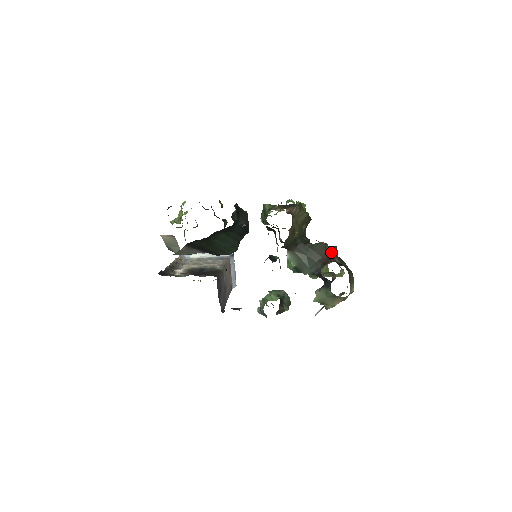
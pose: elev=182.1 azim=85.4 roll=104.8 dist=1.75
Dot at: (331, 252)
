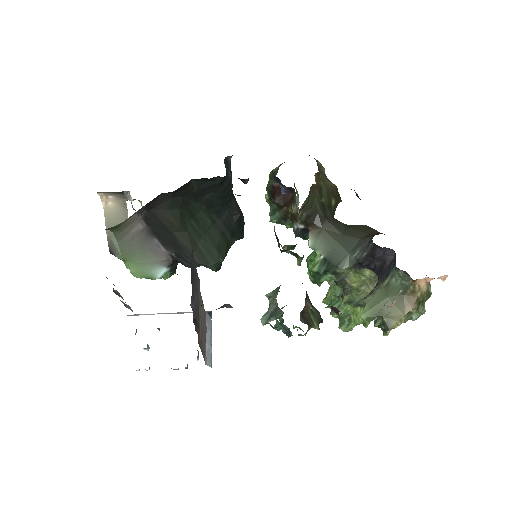
Dot at: occluded
